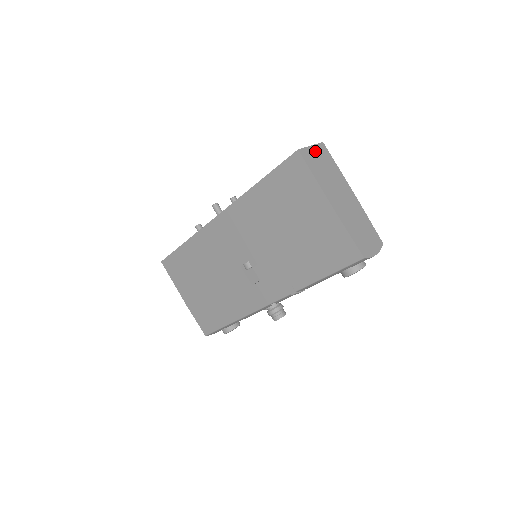
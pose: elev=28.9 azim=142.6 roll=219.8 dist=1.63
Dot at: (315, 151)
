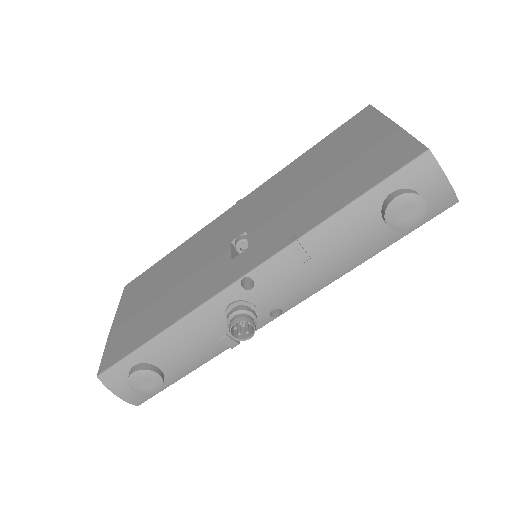
Dot at: occluded
